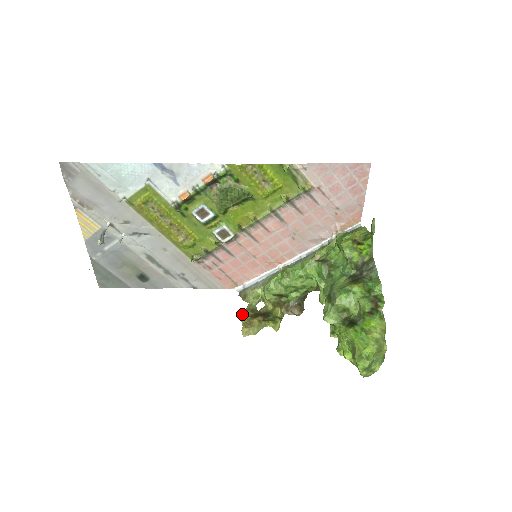
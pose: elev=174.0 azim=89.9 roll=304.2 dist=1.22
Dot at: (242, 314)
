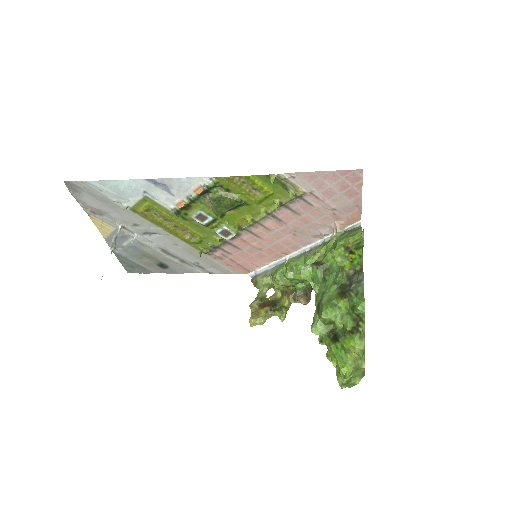
Dot at: (251, 303)
